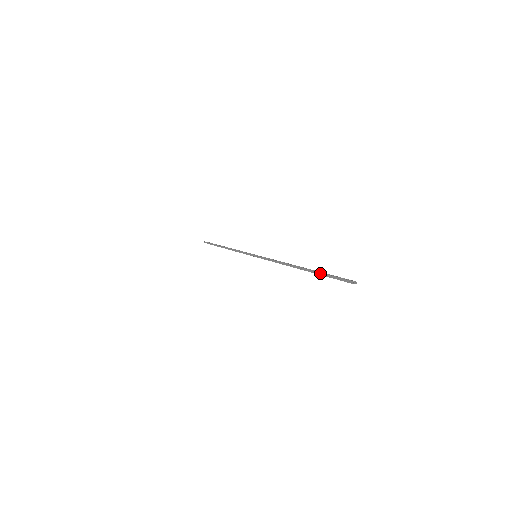
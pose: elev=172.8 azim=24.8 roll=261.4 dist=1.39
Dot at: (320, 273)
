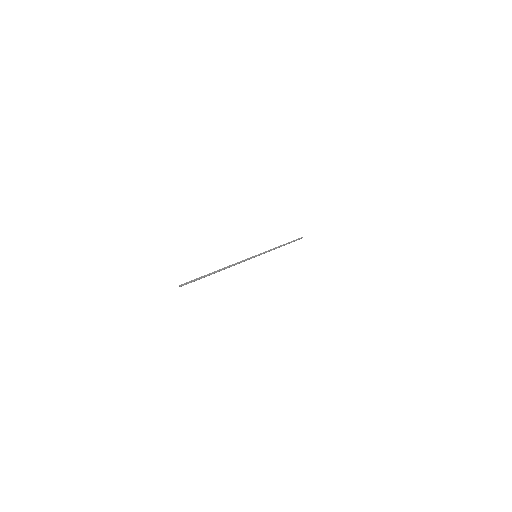
Dot at: (202, 277)
